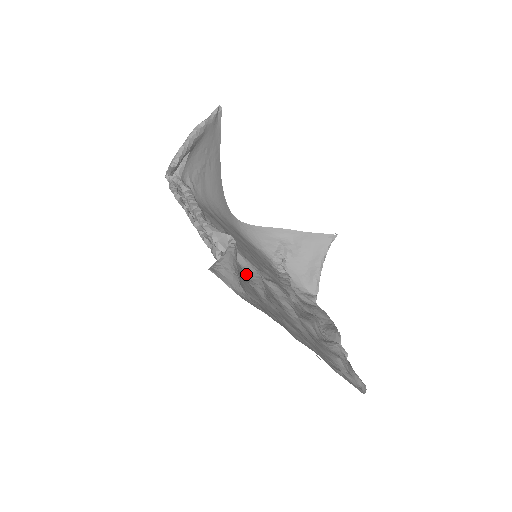
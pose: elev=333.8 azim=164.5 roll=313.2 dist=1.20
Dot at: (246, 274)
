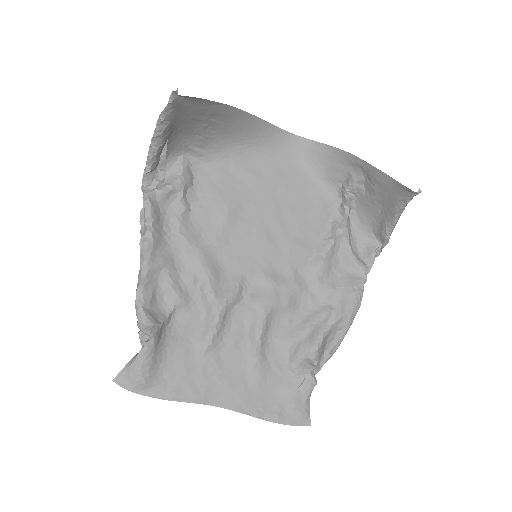
Dot at: (201, 321)
